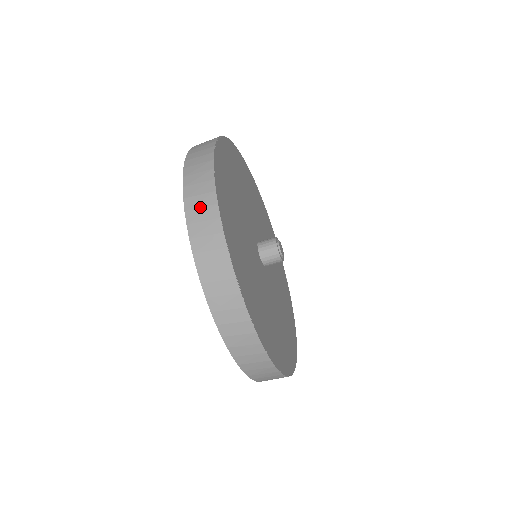
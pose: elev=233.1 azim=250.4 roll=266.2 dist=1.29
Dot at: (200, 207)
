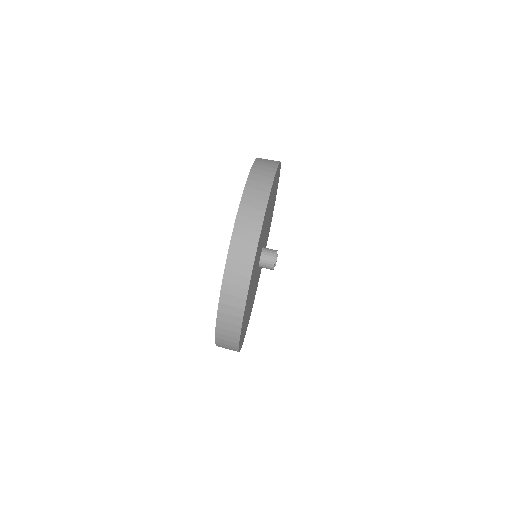
Dot at: occluded
